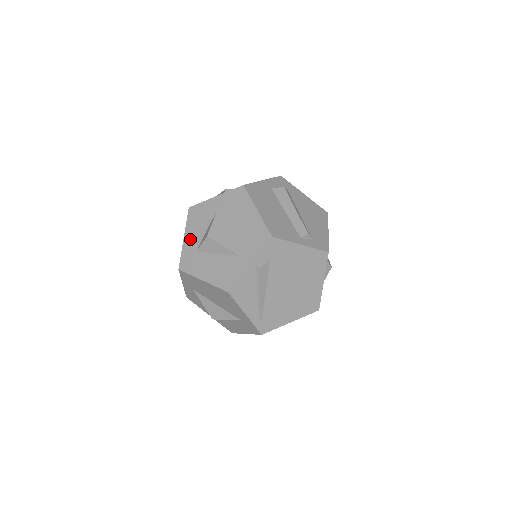
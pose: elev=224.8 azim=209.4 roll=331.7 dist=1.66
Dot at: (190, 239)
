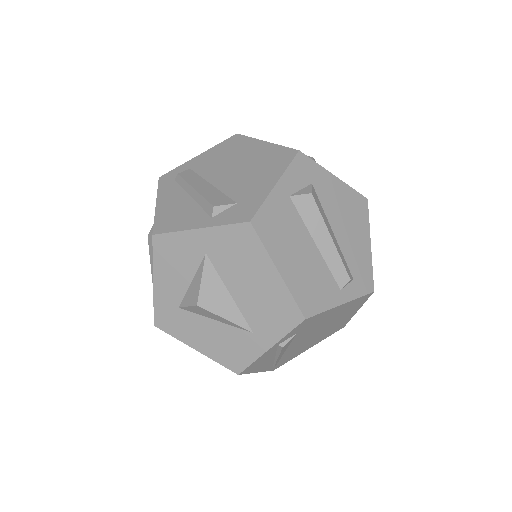
Dot at: (165, 287)
